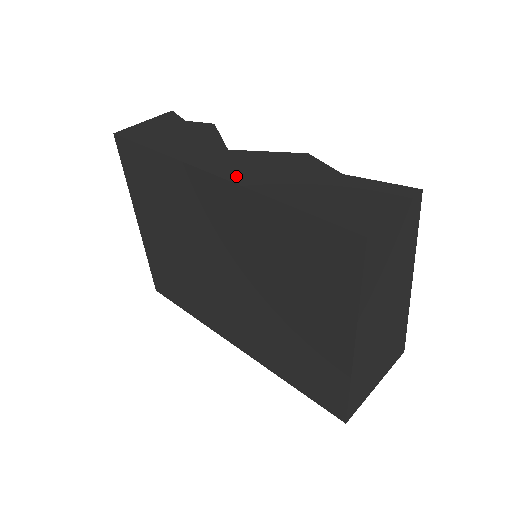
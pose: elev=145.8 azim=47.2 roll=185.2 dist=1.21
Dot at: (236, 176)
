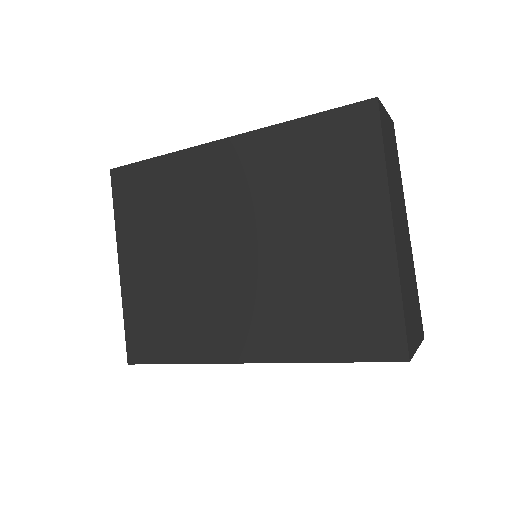
Dot at: occluded
